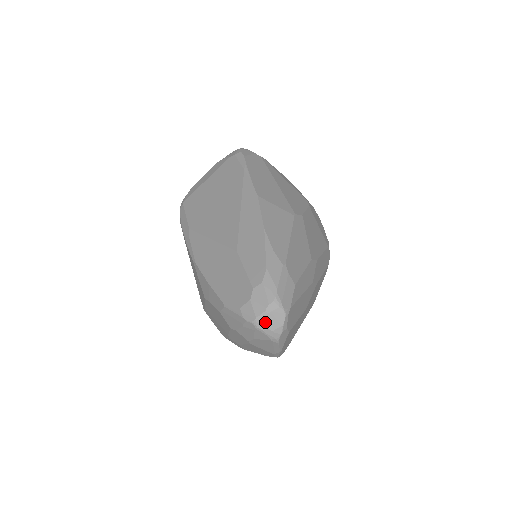
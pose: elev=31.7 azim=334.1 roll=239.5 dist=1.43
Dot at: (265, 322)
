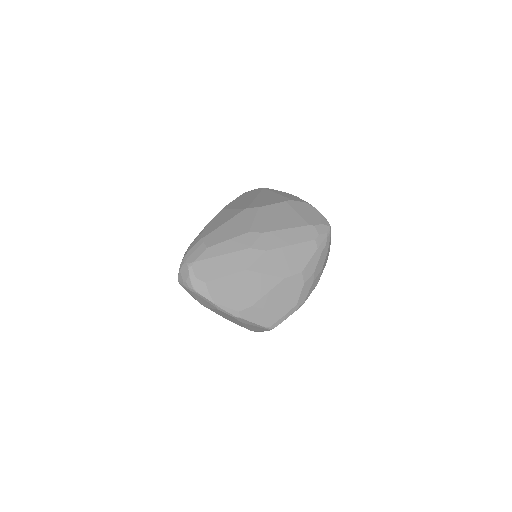
Dot at: (181, 277)
